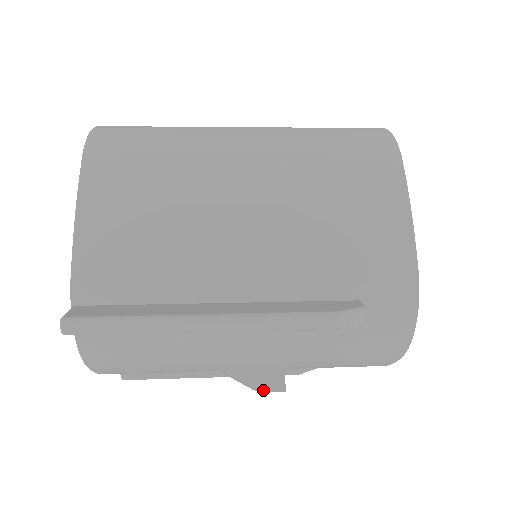
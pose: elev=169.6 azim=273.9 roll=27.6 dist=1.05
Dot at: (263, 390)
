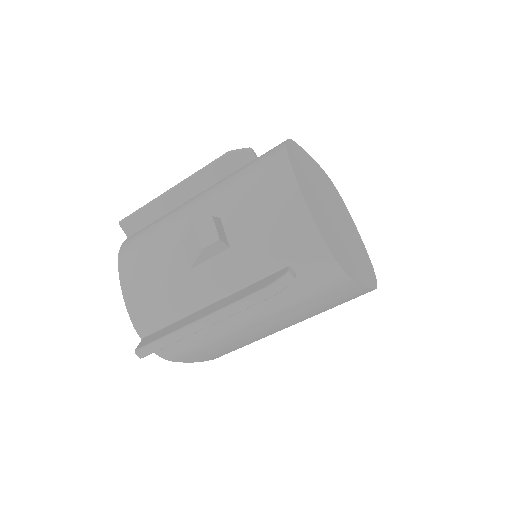
Dot at: (199, 225)
